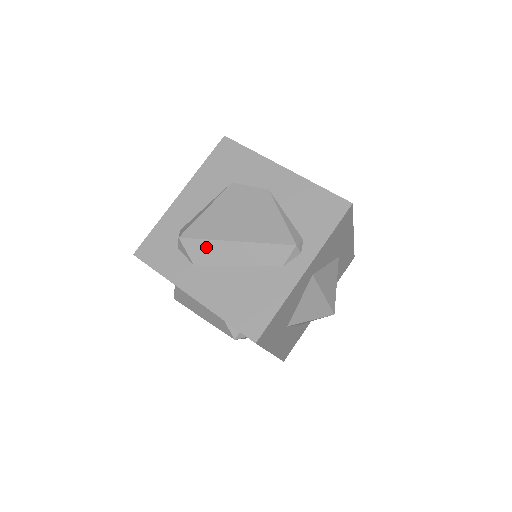
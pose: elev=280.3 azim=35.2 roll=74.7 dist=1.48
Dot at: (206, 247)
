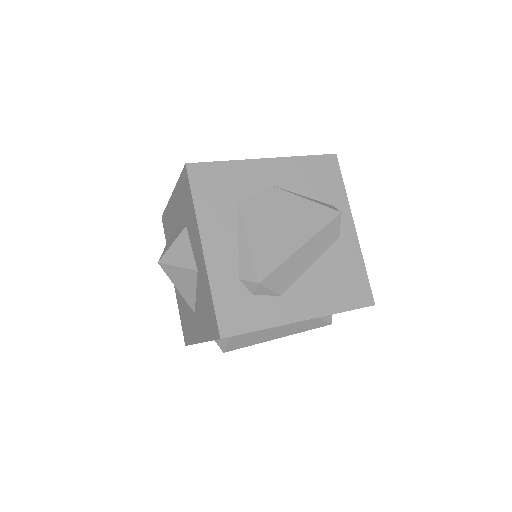
Dot at: (284, 271)
